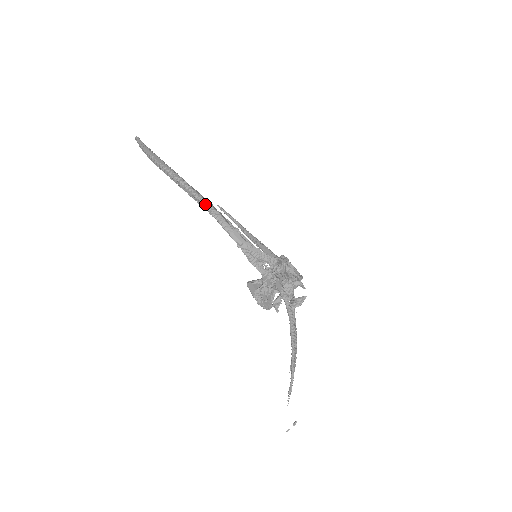
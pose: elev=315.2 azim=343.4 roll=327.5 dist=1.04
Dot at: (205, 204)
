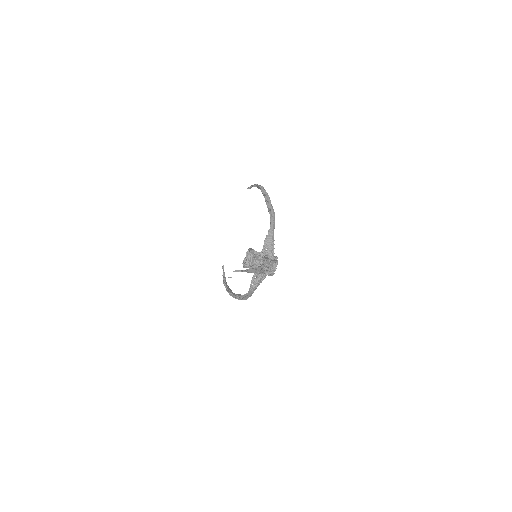
Dot at: (273, 209)
